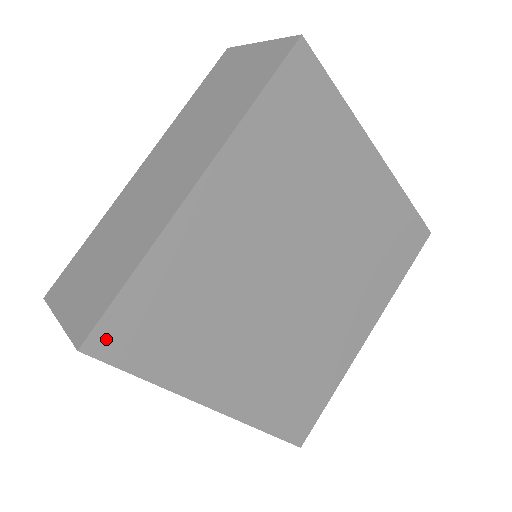
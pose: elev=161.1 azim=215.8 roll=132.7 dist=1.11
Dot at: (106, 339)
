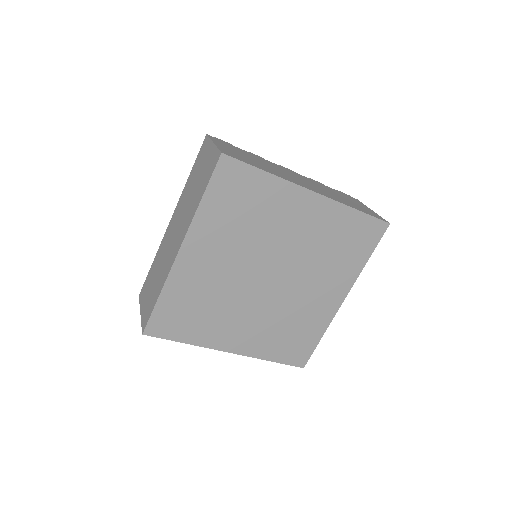
Dot at: (155, 328)
